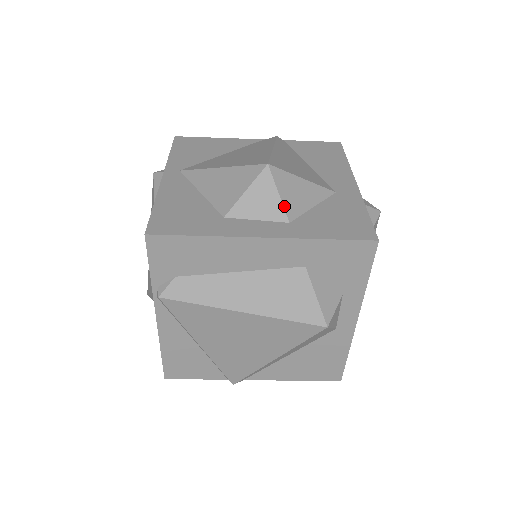
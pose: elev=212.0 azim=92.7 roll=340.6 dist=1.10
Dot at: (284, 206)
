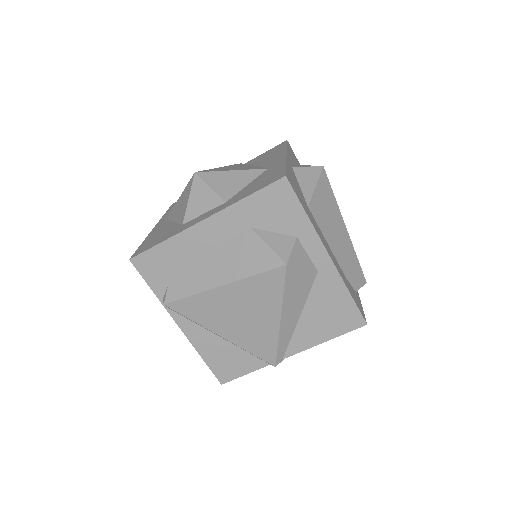
Dot at: (217, 194)
